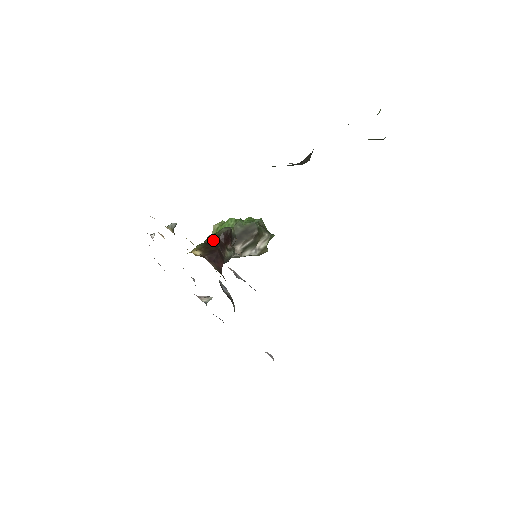
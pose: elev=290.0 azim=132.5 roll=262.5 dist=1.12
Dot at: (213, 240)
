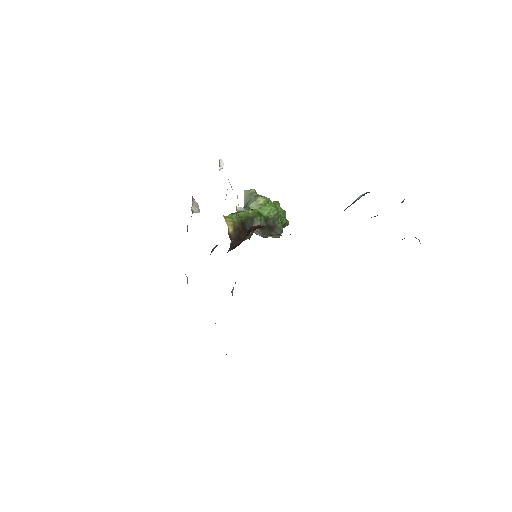
Dot at: (249, 222)
